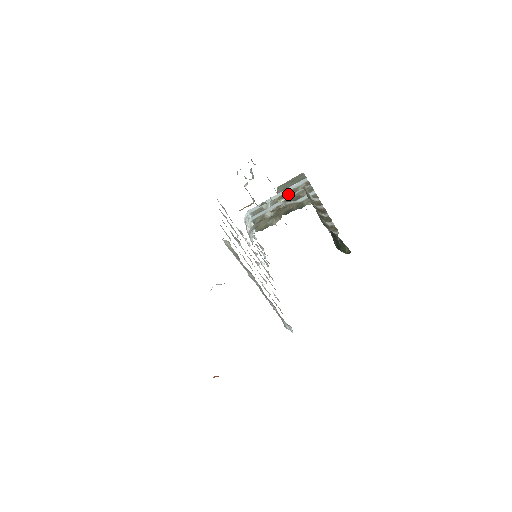
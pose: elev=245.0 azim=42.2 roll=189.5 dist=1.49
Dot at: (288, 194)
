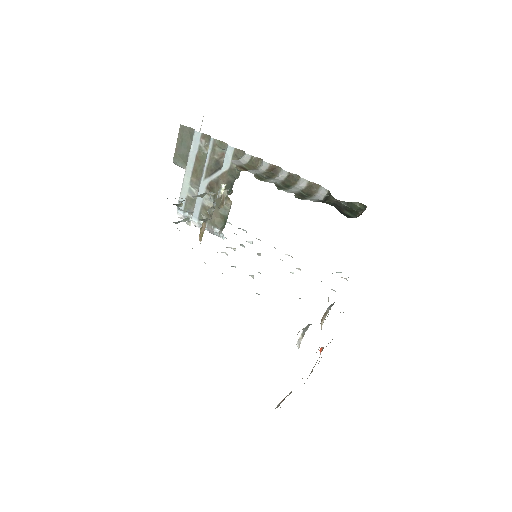
Dot at: (199, 164)
